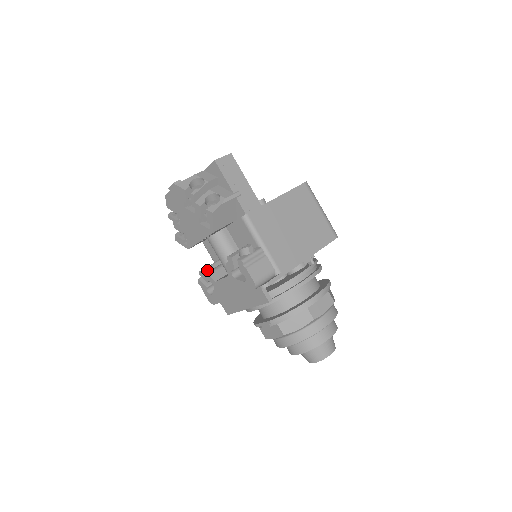
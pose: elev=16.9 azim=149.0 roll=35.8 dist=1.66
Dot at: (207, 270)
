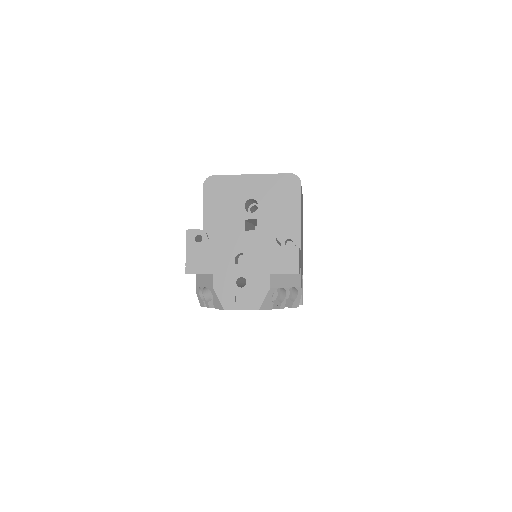
Dot at: occluded
